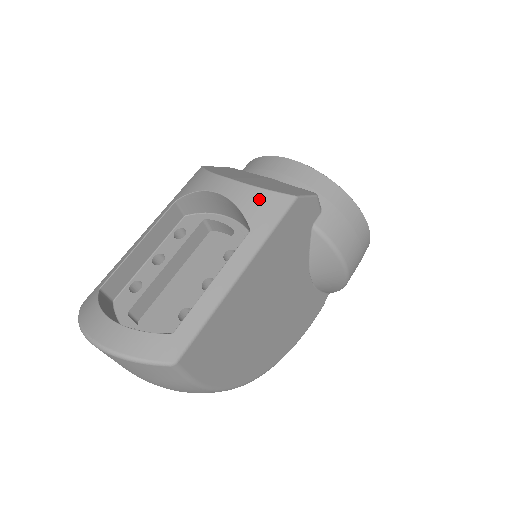
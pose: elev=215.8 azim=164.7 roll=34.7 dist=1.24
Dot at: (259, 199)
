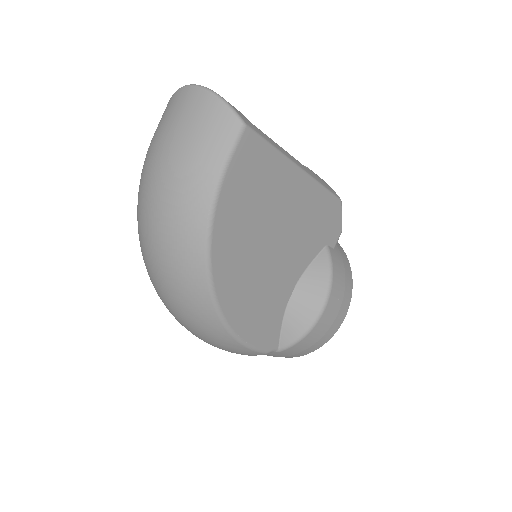
Dot at: occluded
